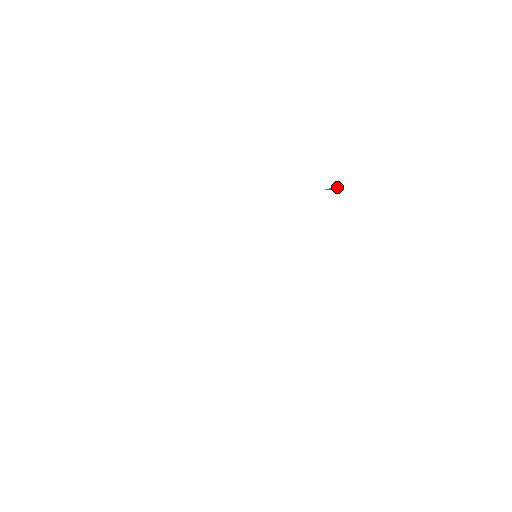
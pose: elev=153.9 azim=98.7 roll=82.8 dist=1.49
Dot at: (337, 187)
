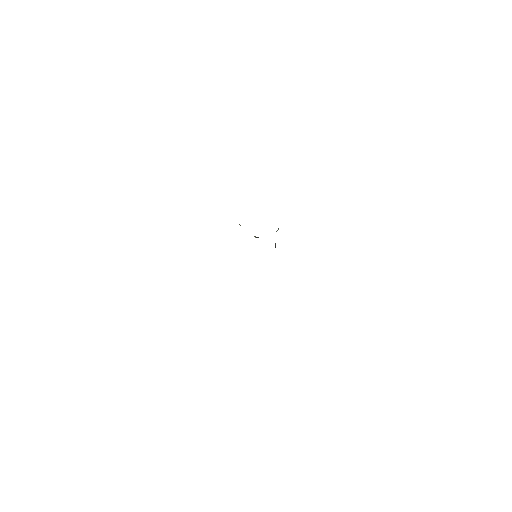
Dot at: (277, 230)
